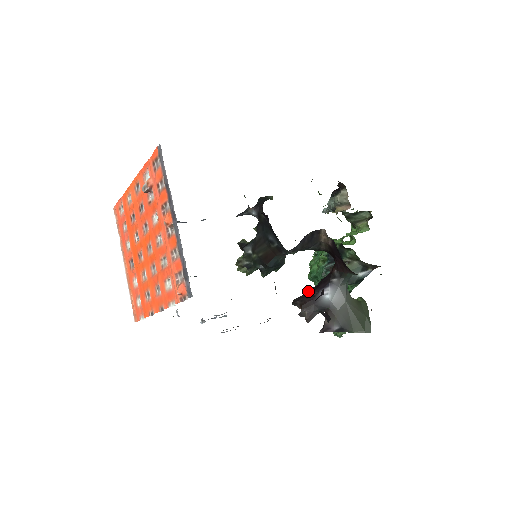
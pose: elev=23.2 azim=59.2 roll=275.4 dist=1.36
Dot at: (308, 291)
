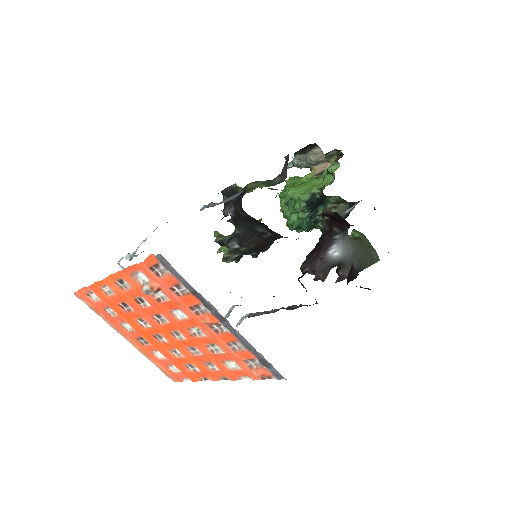
Dot at: (311, 254)
